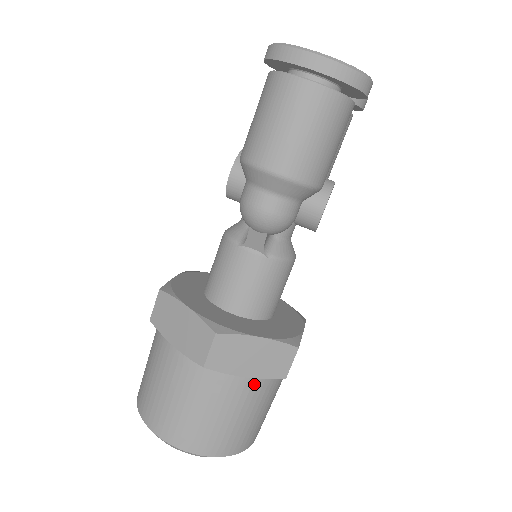
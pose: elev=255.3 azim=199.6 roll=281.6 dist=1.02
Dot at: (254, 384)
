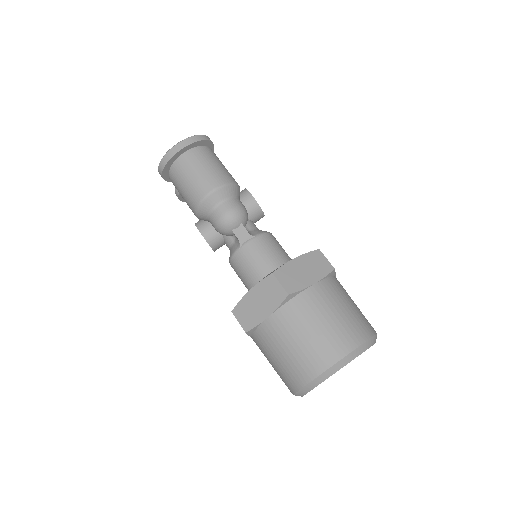
Dot at: (324, 285)
